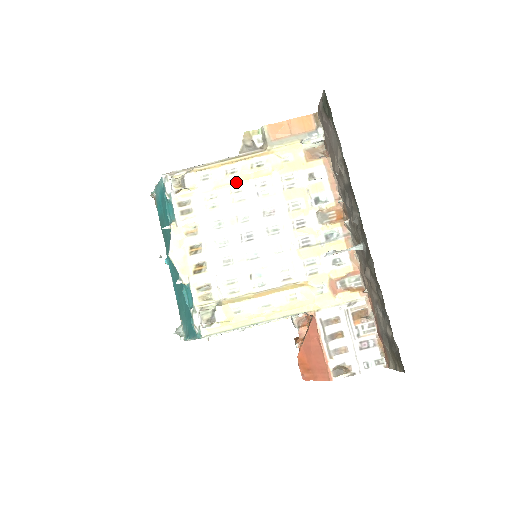
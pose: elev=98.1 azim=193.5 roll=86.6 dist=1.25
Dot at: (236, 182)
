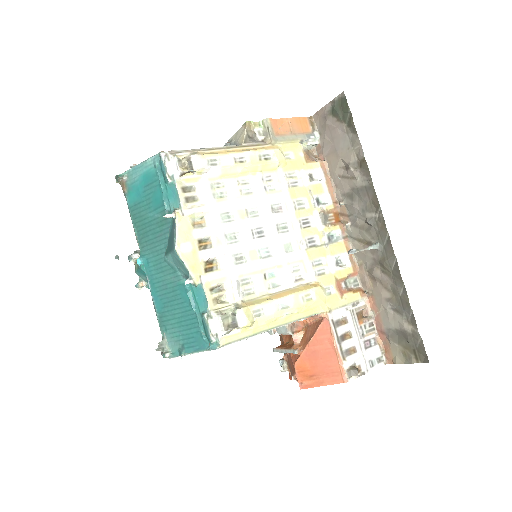
Dot at: (243, 173)
